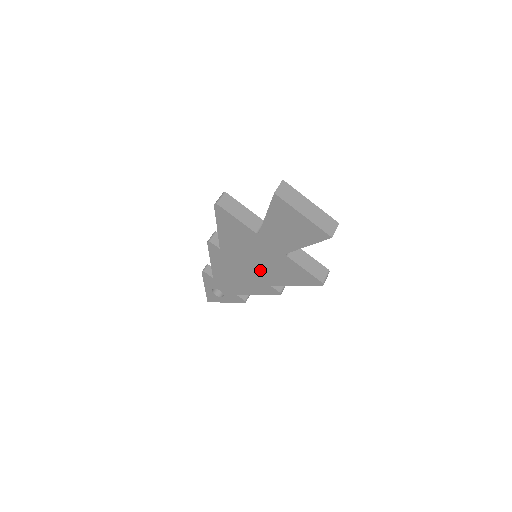
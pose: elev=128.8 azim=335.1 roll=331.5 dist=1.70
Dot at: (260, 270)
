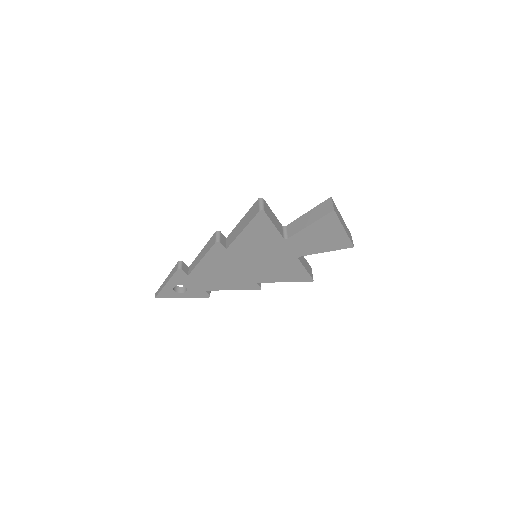
Dot at: (257, 269)
